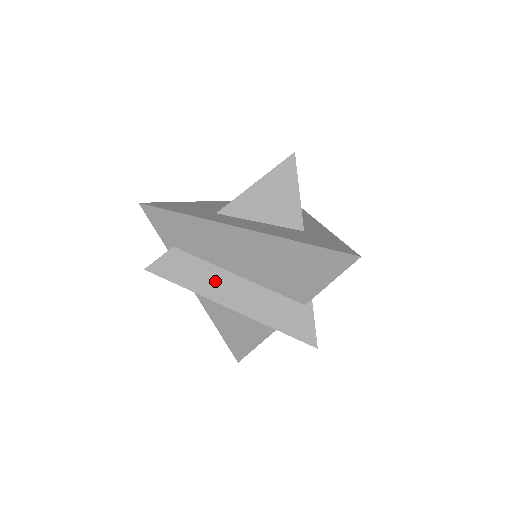
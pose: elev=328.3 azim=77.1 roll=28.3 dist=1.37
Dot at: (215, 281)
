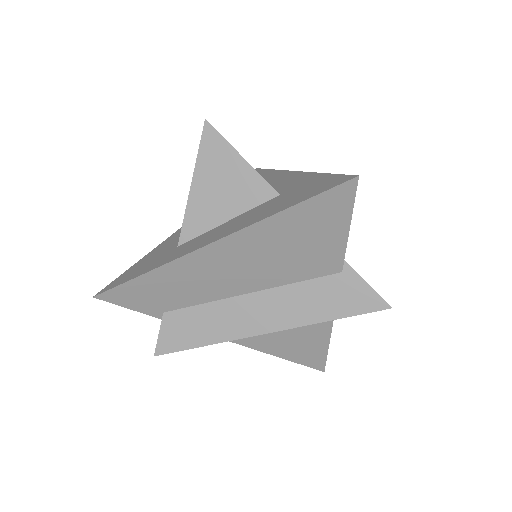
Dot at: (230, 316)
